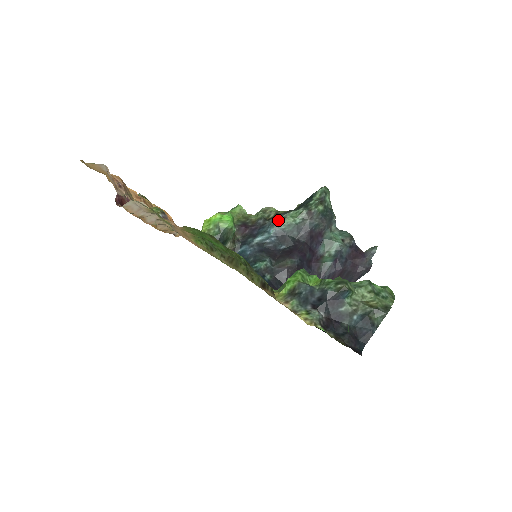
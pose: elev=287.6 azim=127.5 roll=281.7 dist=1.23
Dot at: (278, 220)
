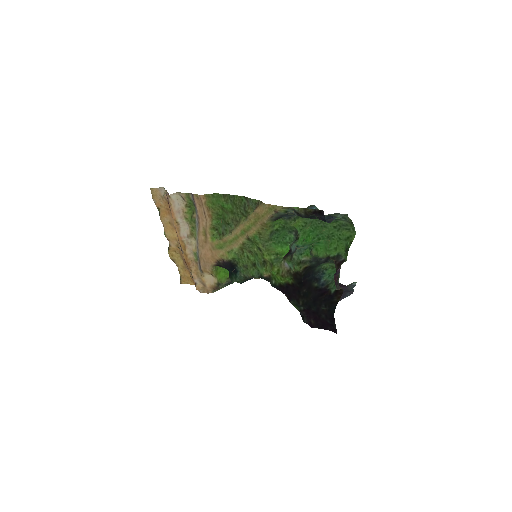
Dot at: occluded
